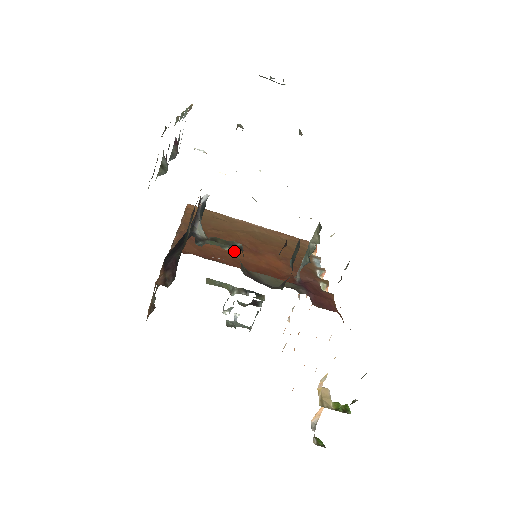
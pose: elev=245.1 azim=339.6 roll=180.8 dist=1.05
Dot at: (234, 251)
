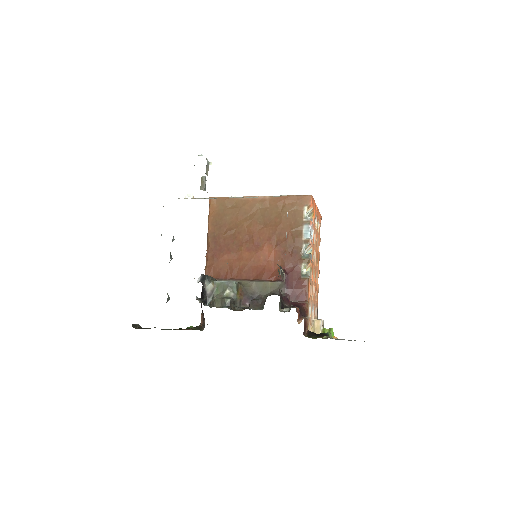
Dot at: (232, 288)
